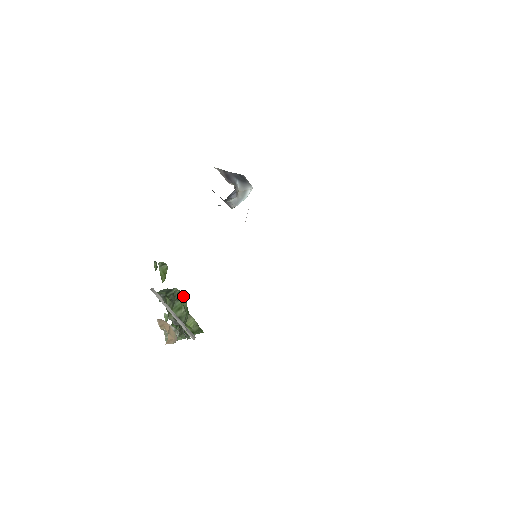
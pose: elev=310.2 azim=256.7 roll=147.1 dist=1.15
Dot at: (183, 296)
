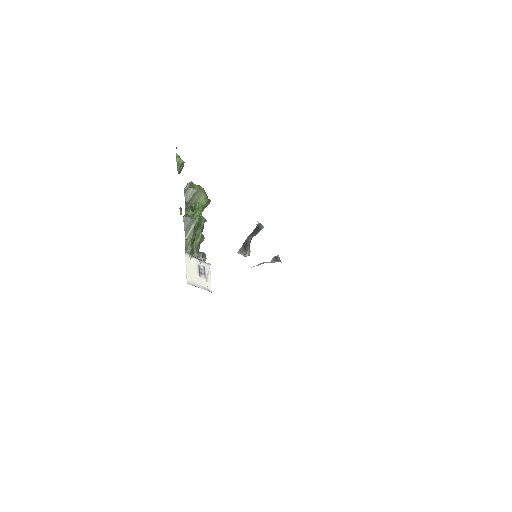
Dot at: (200, 219)
